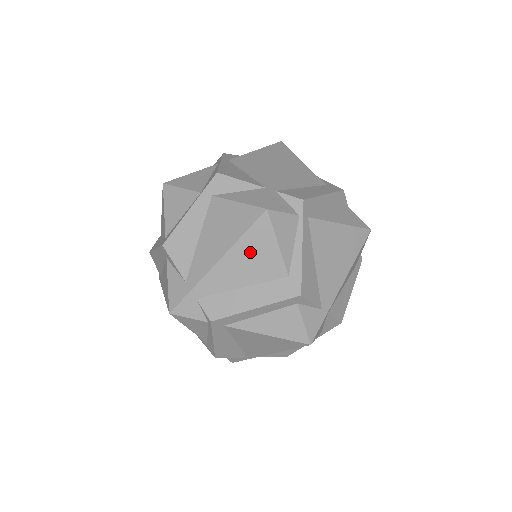
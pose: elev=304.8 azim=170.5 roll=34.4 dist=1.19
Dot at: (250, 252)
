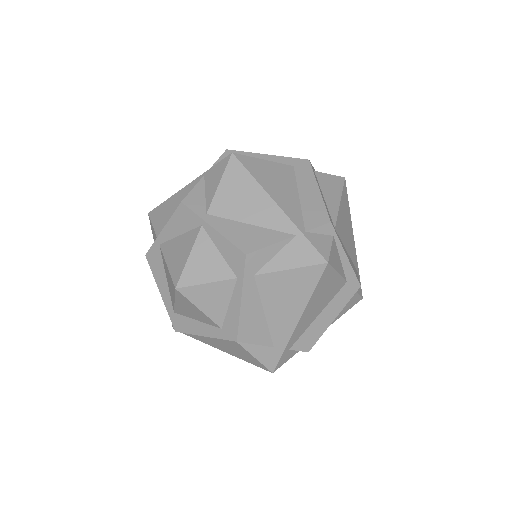
Dot at: (320, 295)
